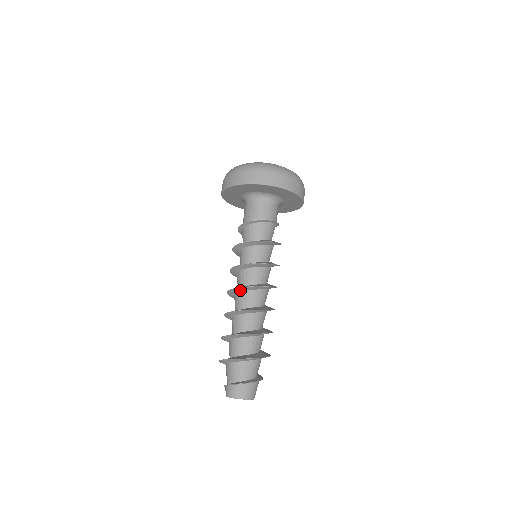
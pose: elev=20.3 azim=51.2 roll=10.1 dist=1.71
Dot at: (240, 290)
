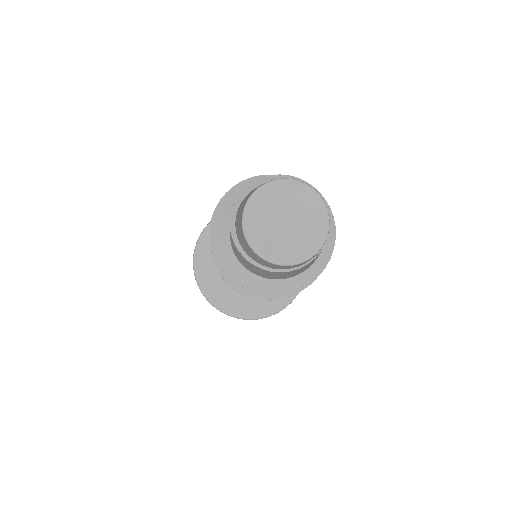
Dot at: occluded
